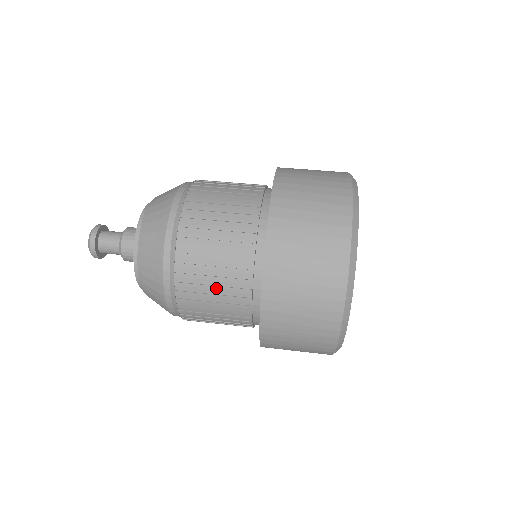
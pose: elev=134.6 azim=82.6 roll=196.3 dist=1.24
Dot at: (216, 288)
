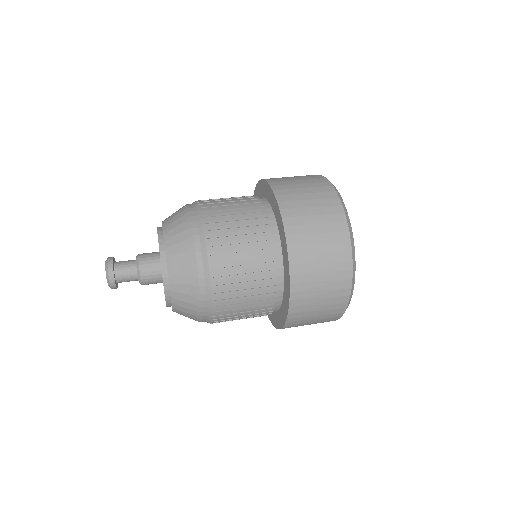
Dot at: (247, 298)
